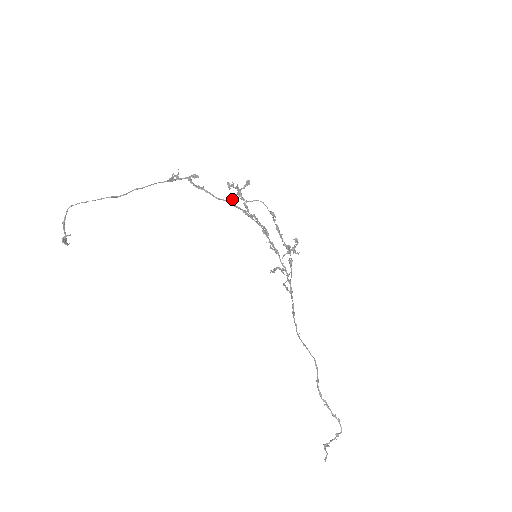
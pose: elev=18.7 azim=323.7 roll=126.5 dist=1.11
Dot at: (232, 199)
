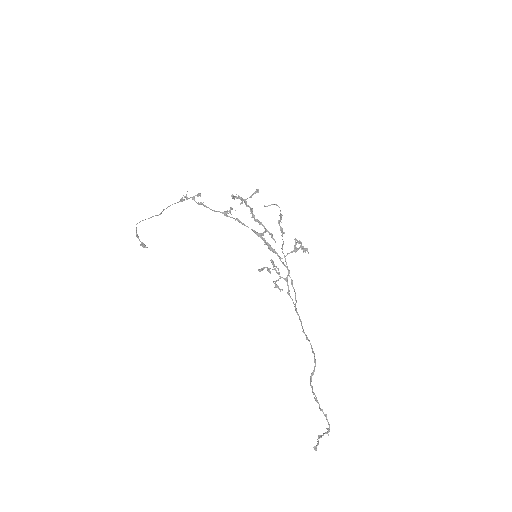
Dot at: (232, 209)
